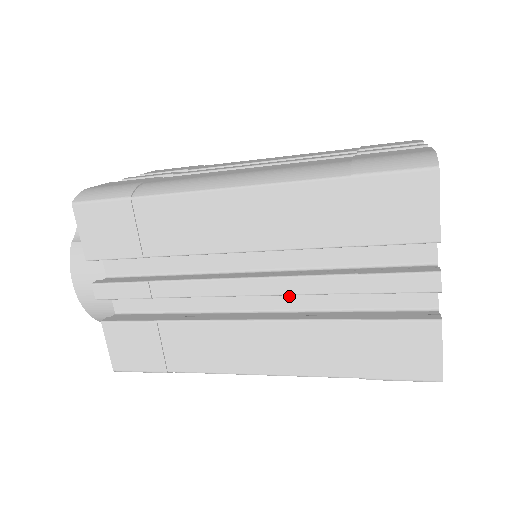
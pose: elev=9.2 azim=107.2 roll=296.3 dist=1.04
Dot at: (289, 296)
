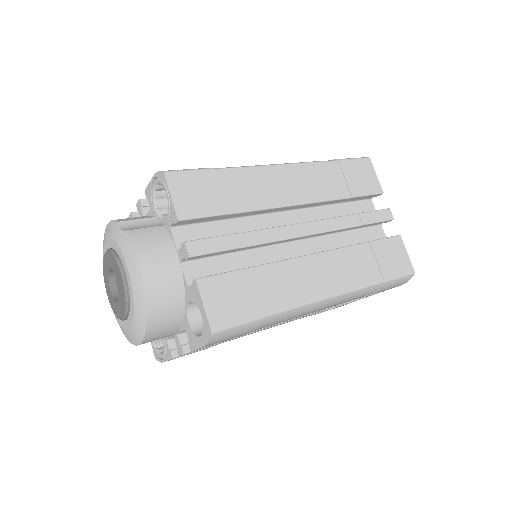
Dot at: (318, 246)
